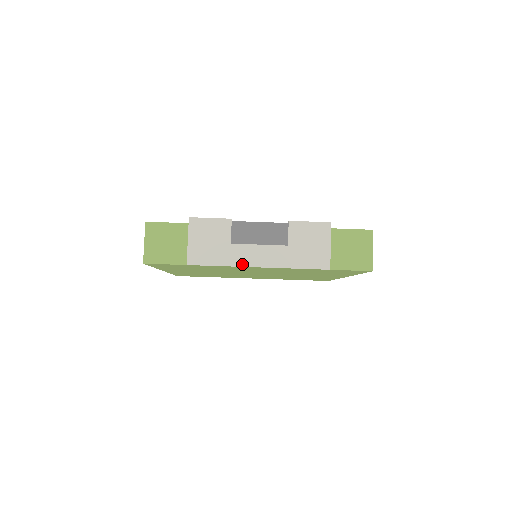
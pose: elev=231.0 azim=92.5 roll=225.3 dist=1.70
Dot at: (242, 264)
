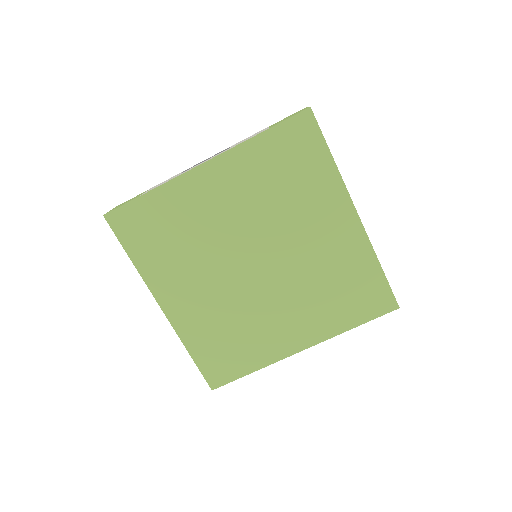
Dot at: (188, 171)
